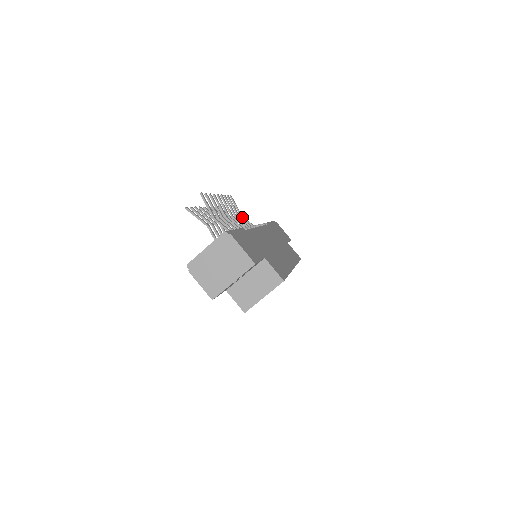
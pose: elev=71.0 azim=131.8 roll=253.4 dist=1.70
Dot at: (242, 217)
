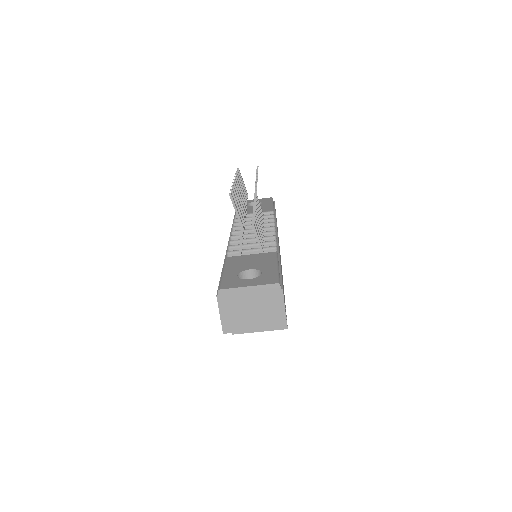
Dot at: occluded
